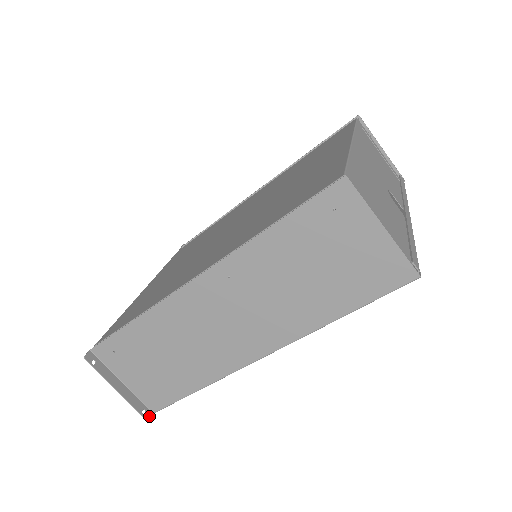
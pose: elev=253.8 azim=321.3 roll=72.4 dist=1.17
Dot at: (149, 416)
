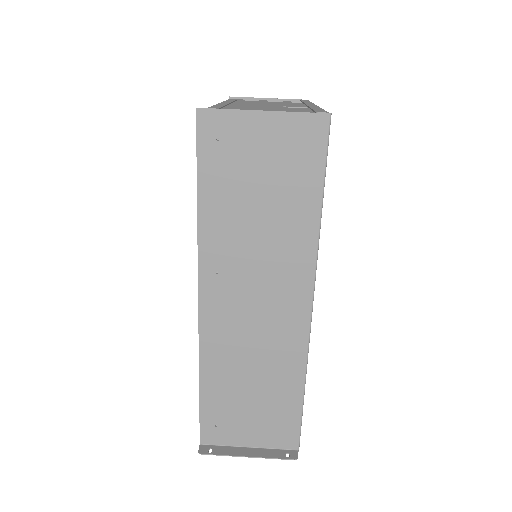
Dot at: (296, 455)
